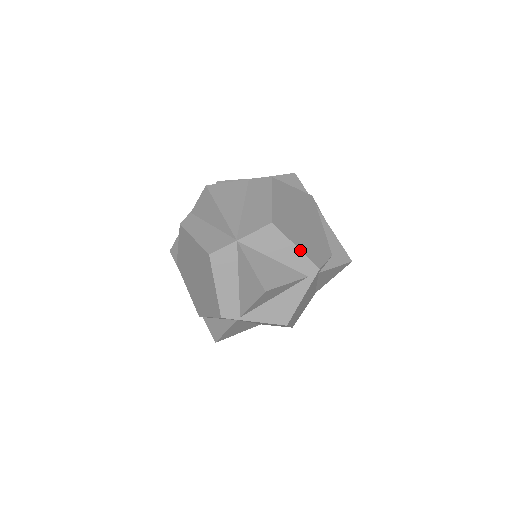
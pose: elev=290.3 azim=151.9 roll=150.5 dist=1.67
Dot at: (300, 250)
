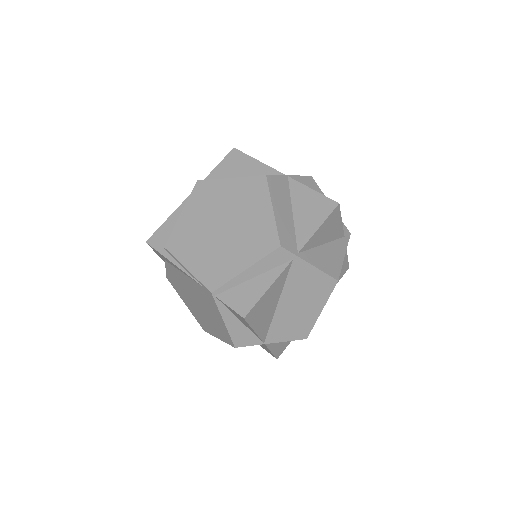
Dot at: occluded
